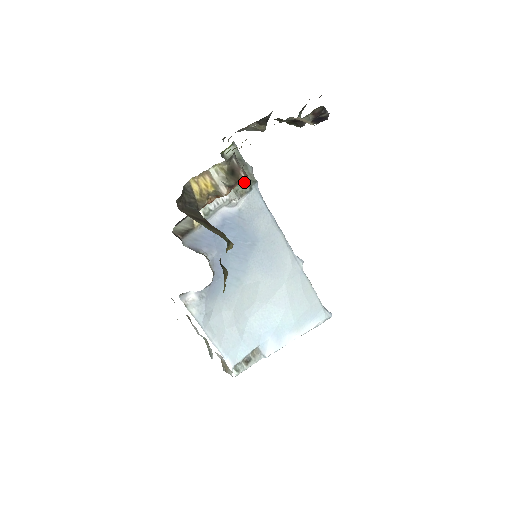
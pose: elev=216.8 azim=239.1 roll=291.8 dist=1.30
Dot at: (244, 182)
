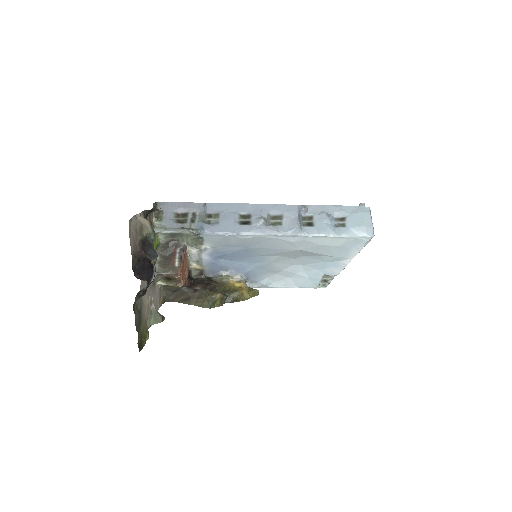
Dot at: (193, 239)
